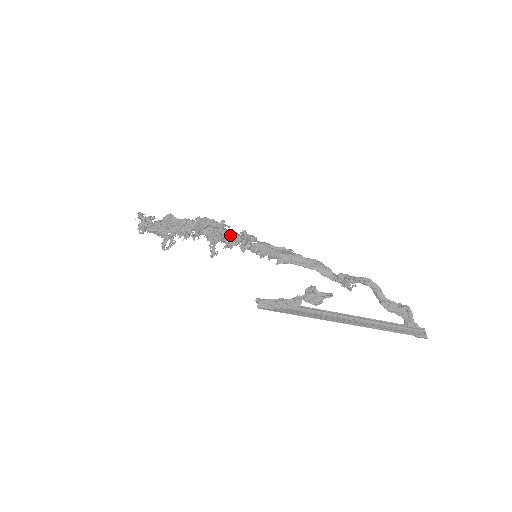
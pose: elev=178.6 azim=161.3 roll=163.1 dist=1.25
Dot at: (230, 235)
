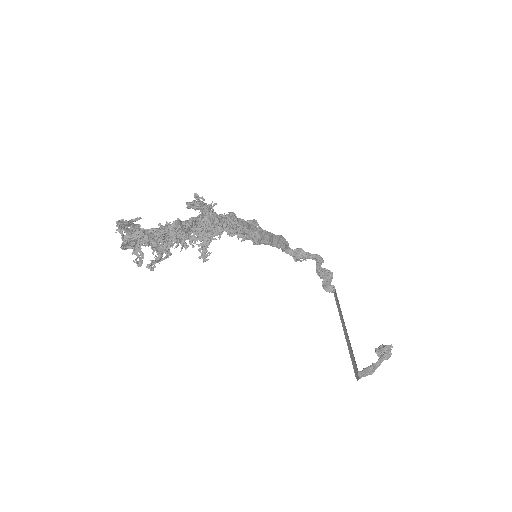
Dot at: (222, 224)
